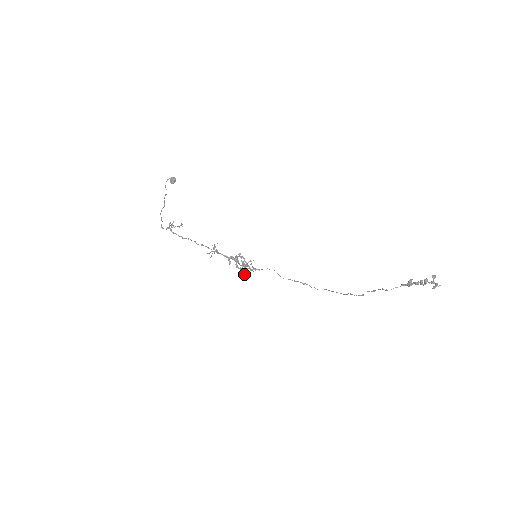
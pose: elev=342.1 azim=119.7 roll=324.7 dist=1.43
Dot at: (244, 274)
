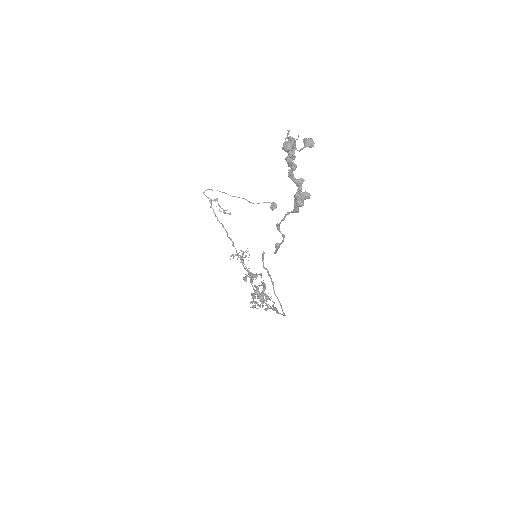
Dot at: (253, 305)
